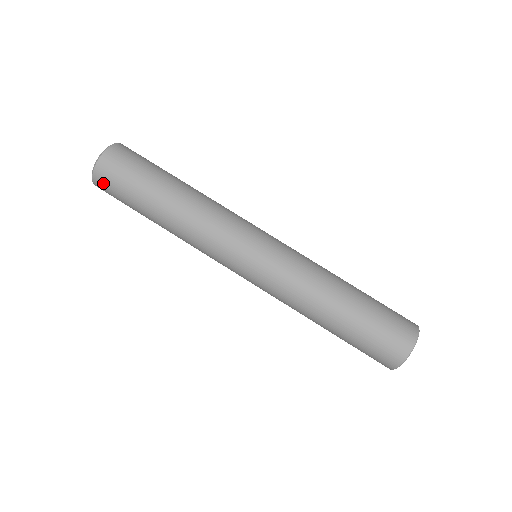
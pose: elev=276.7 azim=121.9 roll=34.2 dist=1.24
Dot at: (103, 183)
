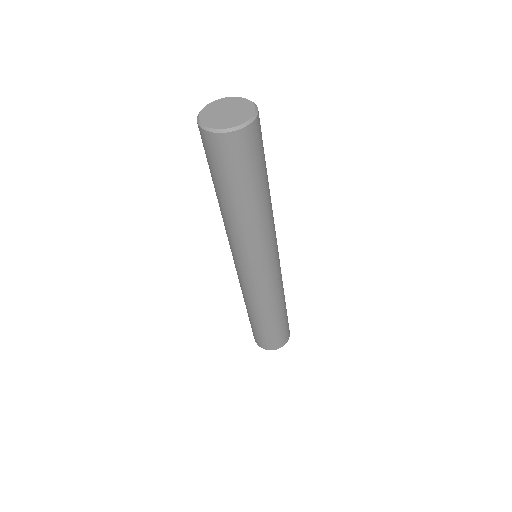
Dot at: (229, 146)
